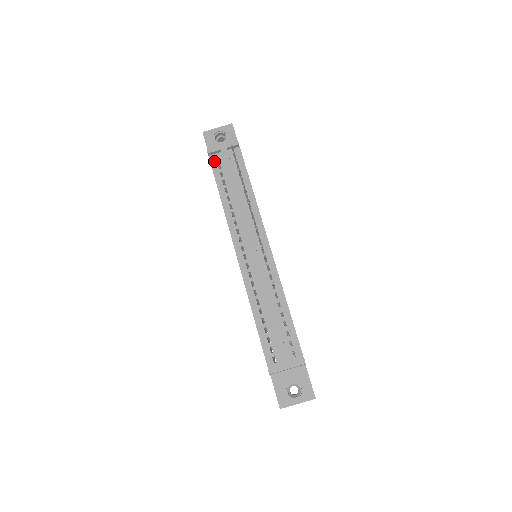
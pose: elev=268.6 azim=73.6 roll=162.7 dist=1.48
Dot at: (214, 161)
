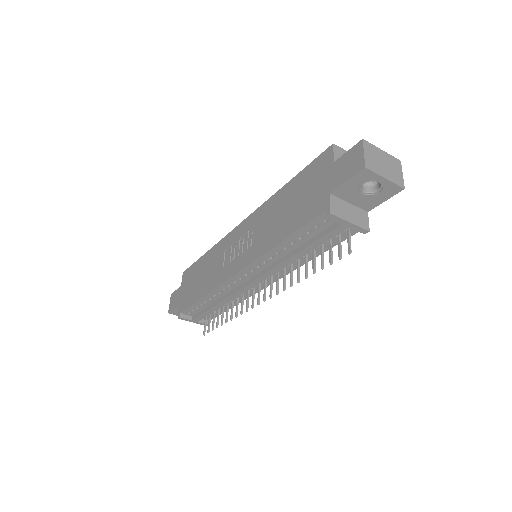
Dot at: (322, 219)
